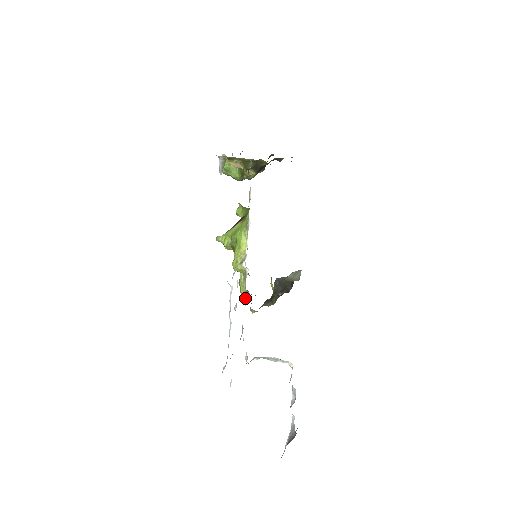
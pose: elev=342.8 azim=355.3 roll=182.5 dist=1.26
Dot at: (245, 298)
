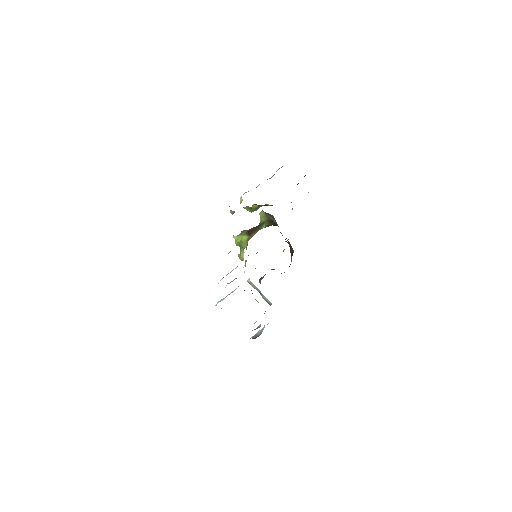
Dot at: (244, 272)
